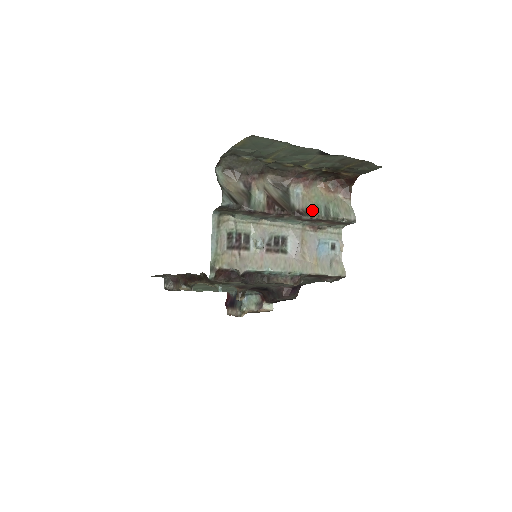
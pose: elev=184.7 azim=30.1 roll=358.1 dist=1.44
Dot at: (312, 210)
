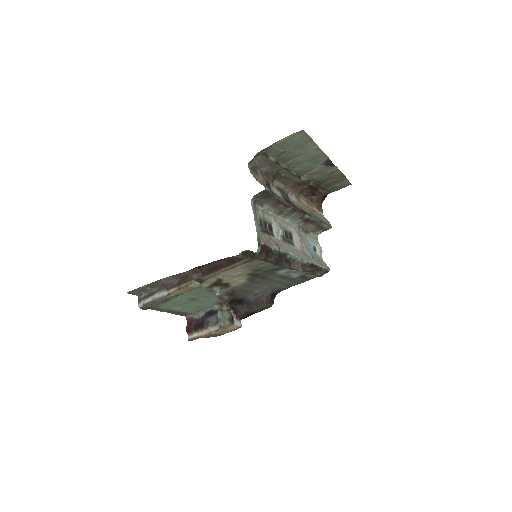
Dot at: (308, 212)
